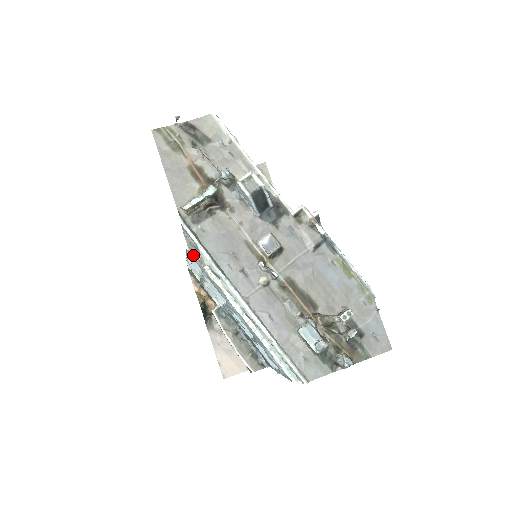
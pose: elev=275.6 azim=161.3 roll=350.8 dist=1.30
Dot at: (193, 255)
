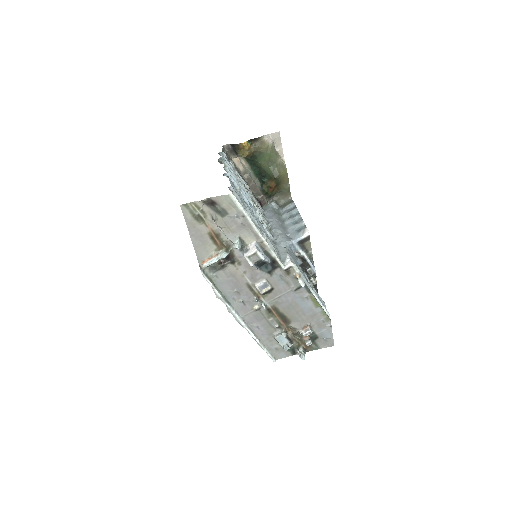
Dot at: occluded
